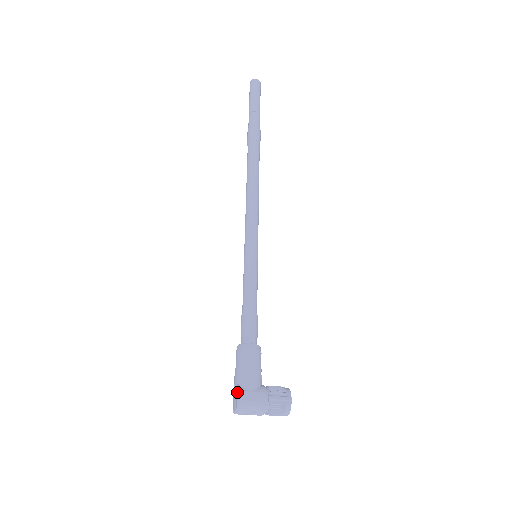
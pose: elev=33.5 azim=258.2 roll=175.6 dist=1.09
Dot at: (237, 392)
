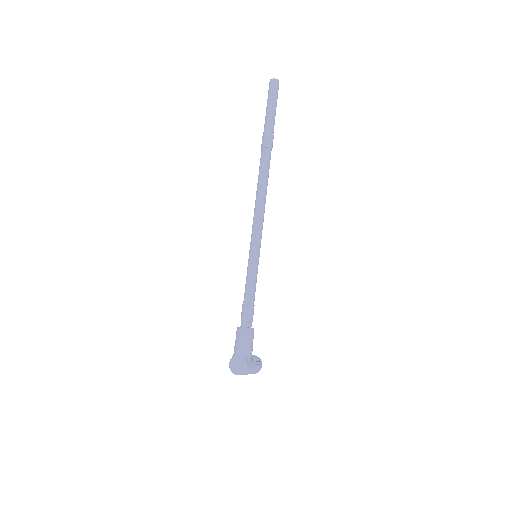
Dot at: (245, 363)
